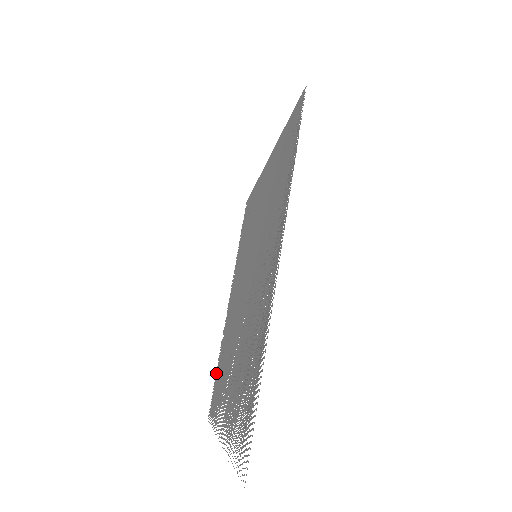
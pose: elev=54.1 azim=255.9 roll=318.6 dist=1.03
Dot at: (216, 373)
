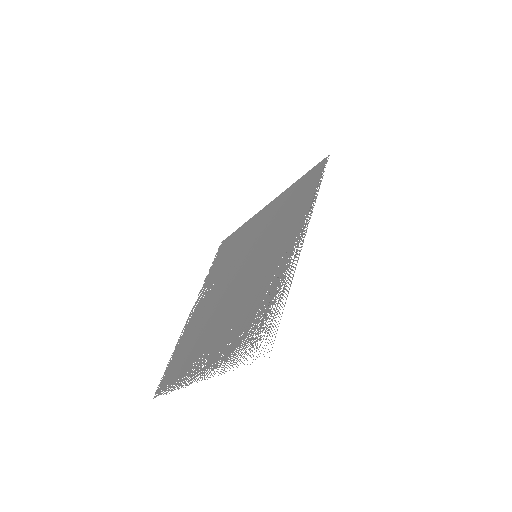
Dot at: (171, 360)
